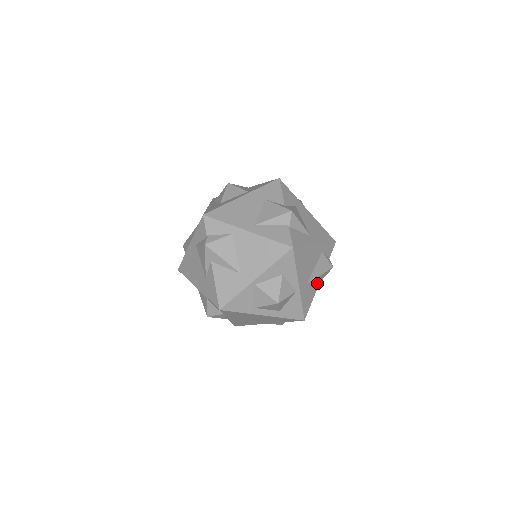
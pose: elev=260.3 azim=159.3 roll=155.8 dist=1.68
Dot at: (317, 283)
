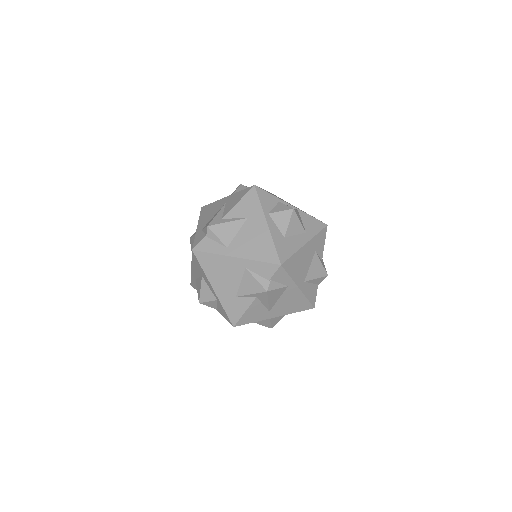
Dot at: occluded
